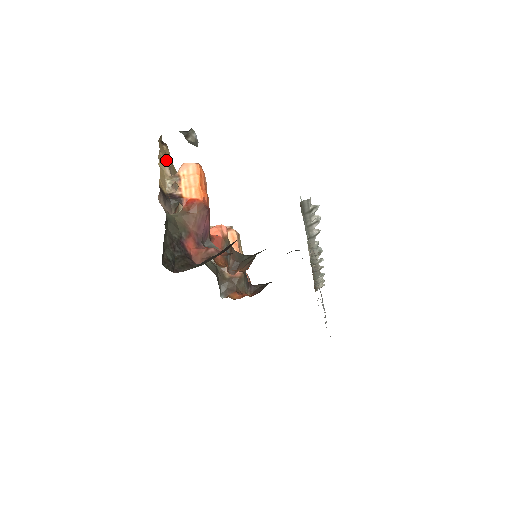
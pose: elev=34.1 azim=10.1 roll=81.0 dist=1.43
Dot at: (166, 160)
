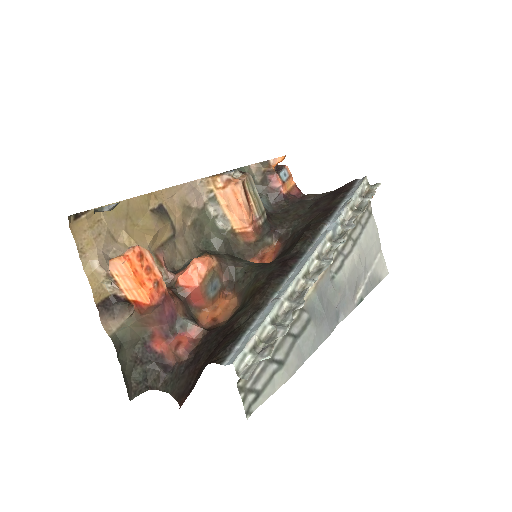
Dot at: (93, 240)
